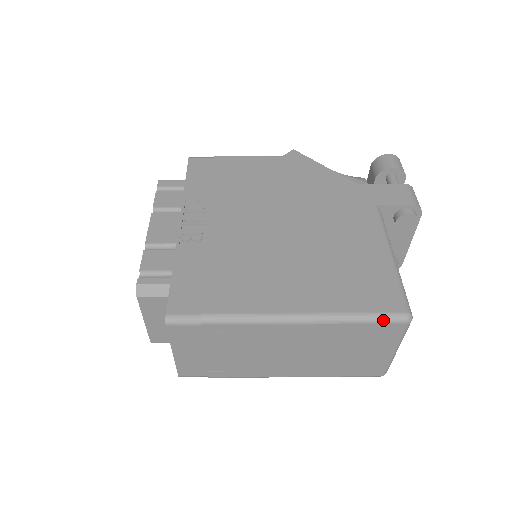
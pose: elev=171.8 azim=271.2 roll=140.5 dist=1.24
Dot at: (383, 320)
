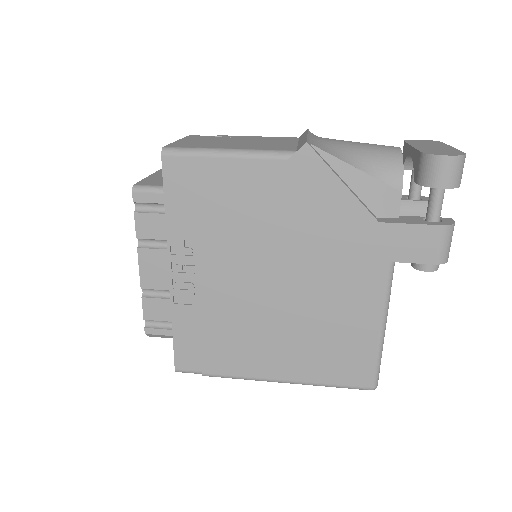
Dot at: occluded
